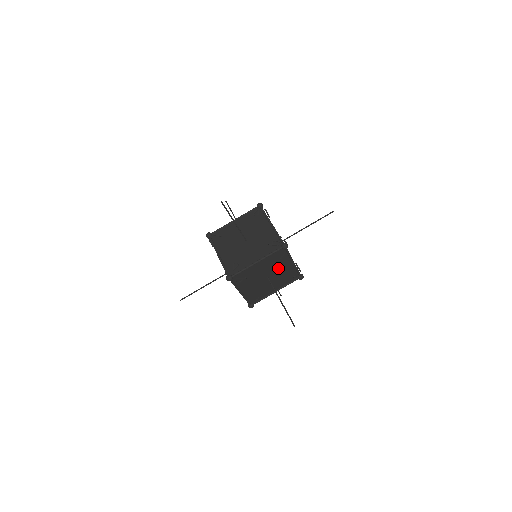
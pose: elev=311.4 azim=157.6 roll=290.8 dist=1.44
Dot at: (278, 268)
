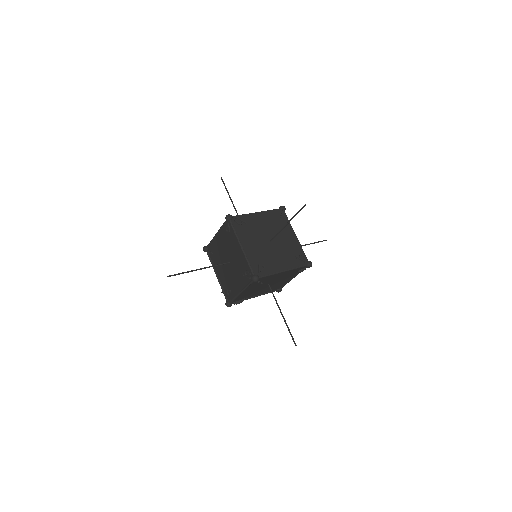
Dot at: (272, 279)
